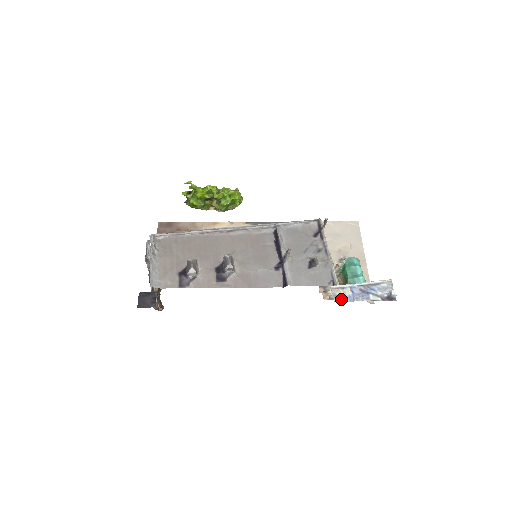
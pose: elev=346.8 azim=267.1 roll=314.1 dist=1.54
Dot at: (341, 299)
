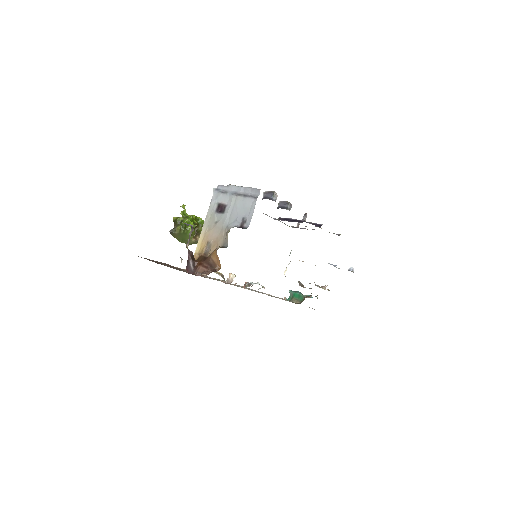
Dot at: occluded
